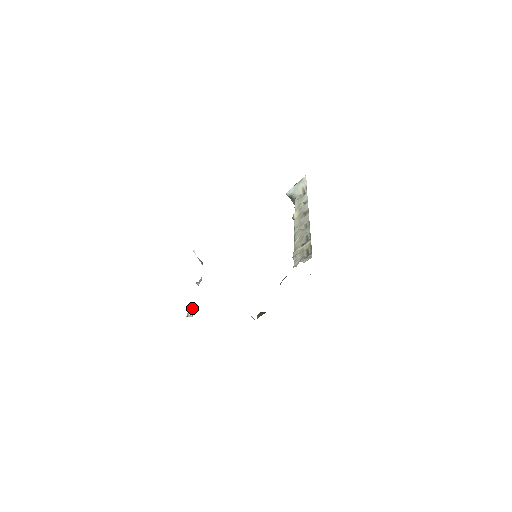
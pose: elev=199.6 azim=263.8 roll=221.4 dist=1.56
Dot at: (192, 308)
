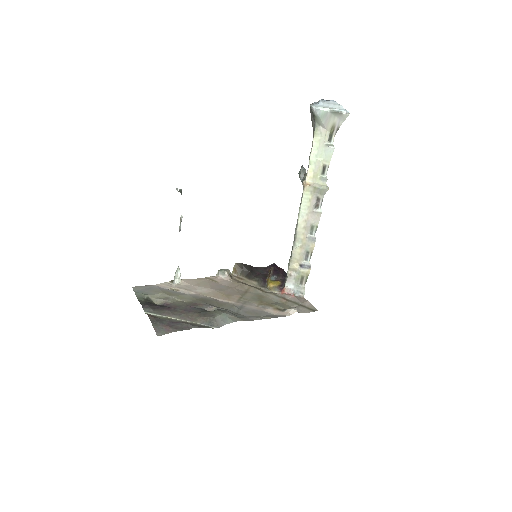
Dot at: (179, 268)
